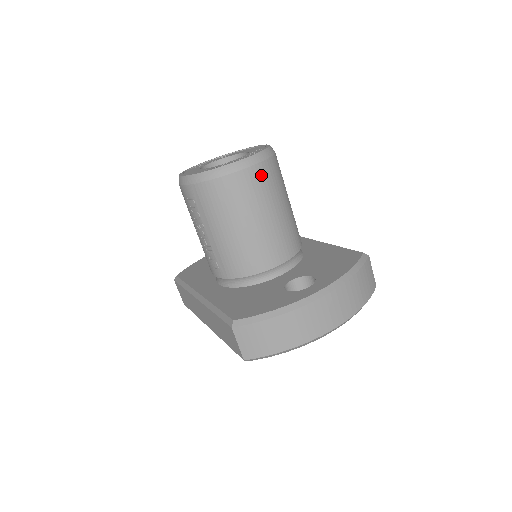
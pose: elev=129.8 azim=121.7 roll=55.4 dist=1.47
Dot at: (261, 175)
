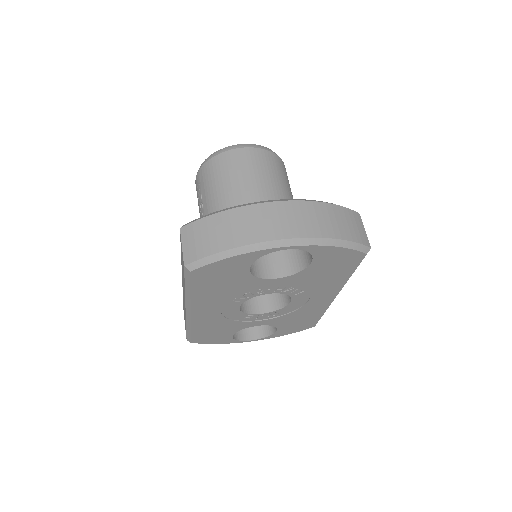
Dot at: (258, 156)
